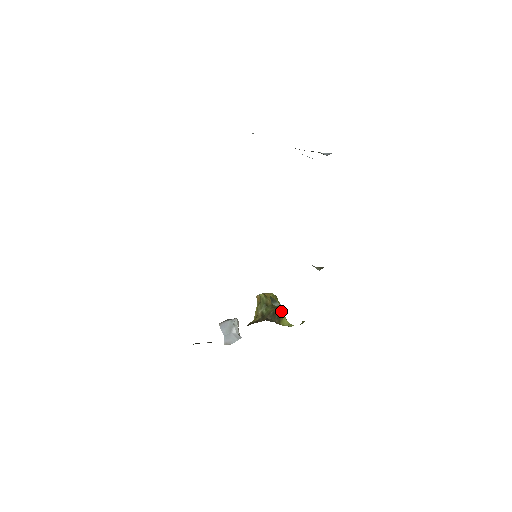
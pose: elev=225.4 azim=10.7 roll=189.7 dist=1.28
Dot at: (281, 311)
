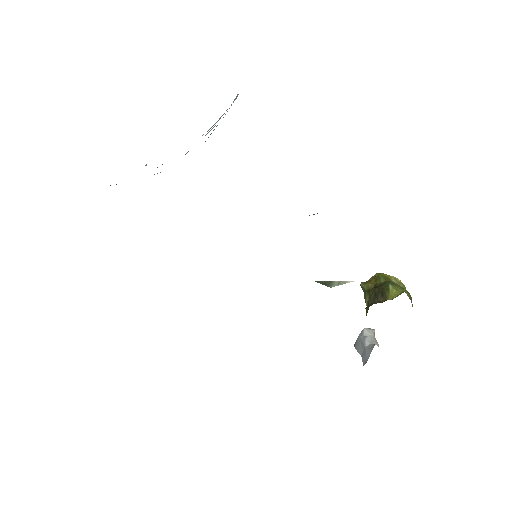
Dot at: (385, 285)
